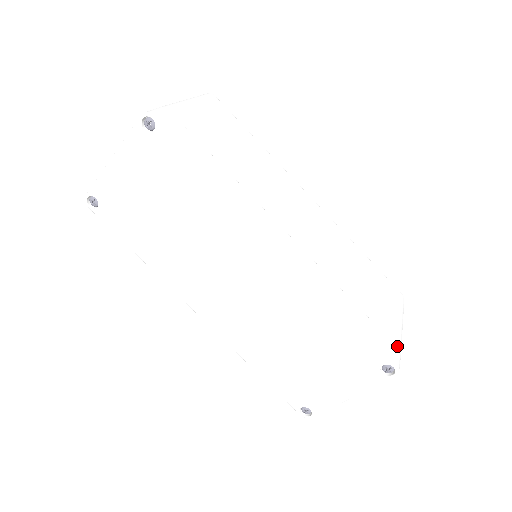
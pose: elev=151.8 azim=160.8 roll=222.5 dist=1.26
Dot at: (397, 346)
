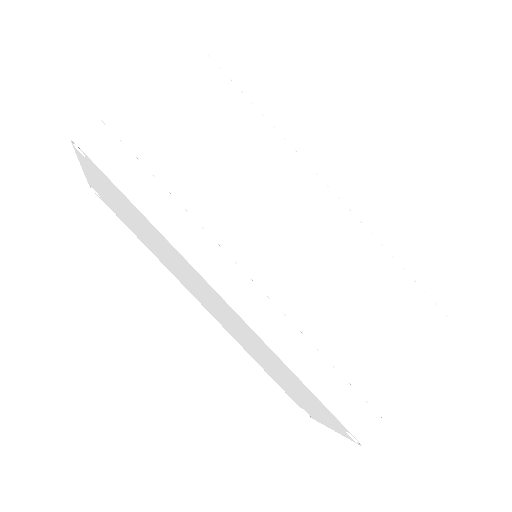
Dot at: (379, 412)
